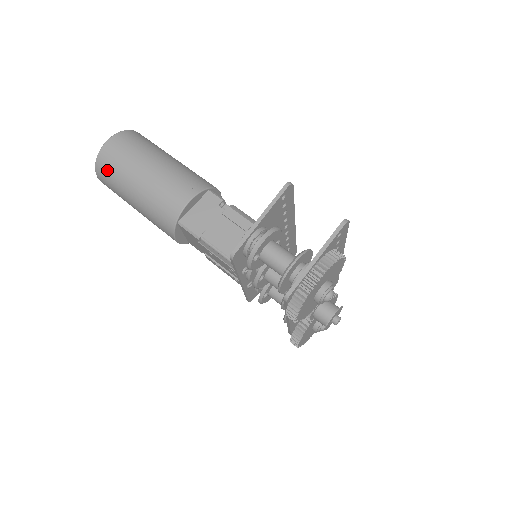
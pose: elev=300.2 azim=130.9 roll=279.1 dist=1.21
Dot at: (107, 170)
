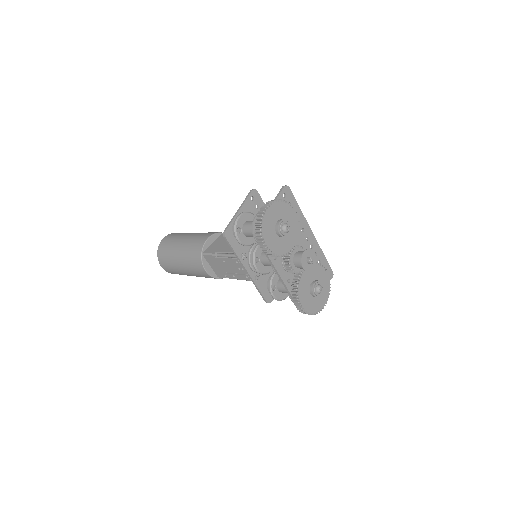
Dot at: (163, 253)
